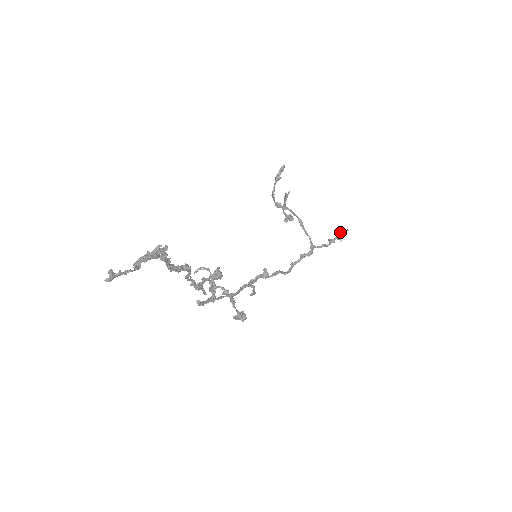
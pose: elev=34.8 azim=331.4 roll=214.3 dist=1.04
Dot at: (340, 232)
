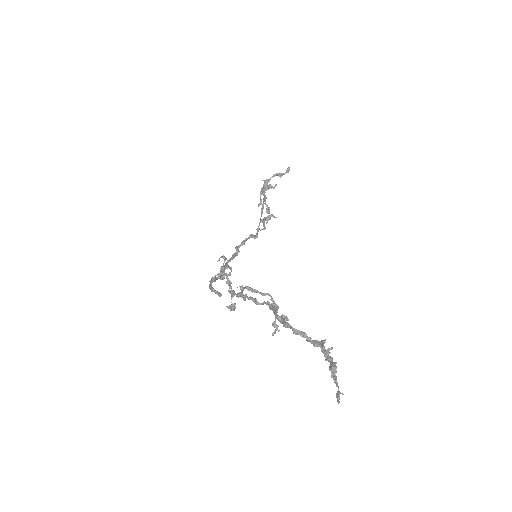
Dot at: occluded
